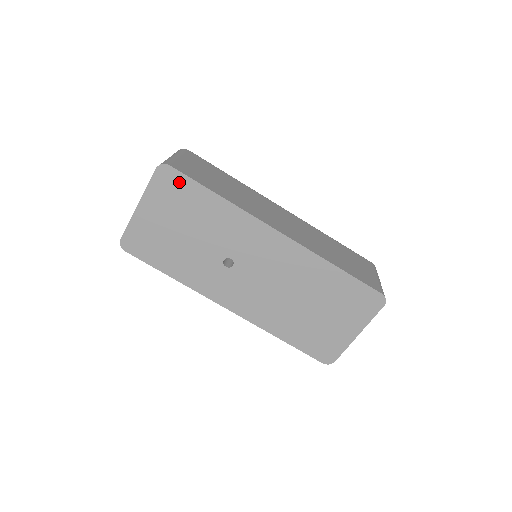
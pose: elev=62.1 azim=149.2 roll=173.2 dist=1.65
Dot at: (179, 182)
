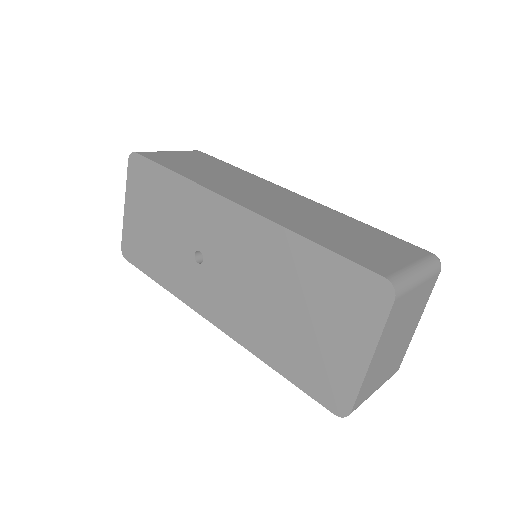
Dot at: (145, 168)
